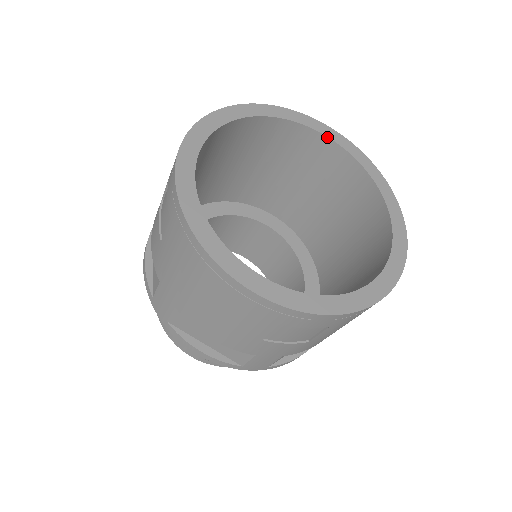
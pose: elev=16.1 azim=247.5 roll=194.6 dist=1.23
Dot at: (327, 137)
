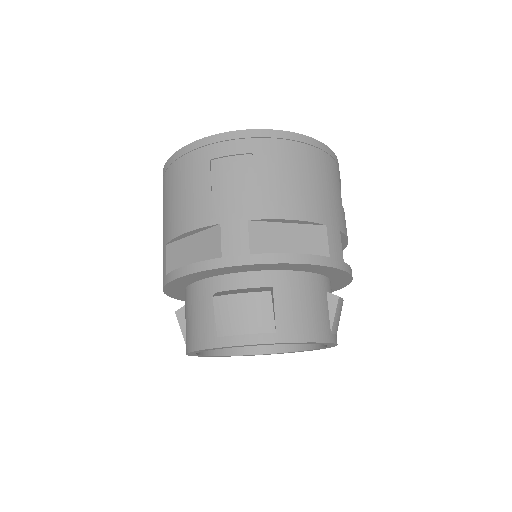
Dot at: occluded
